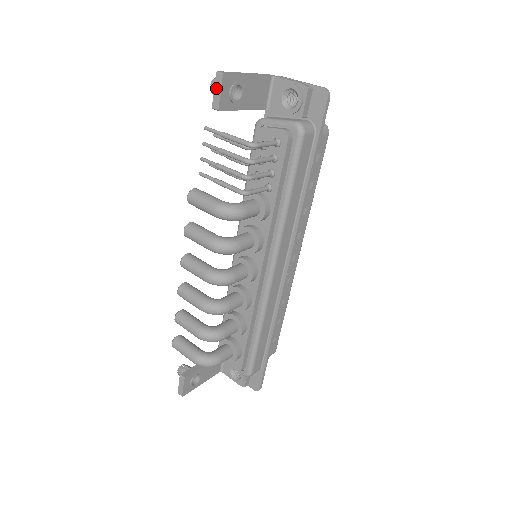
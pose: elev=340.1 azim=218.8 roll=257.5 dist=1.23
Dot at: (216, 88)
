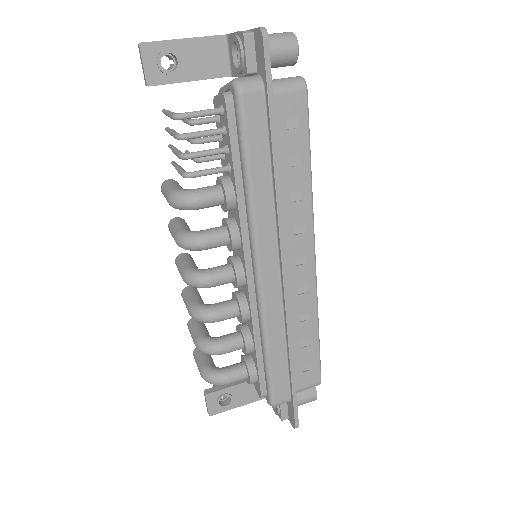
Dot at: (141, 62)
